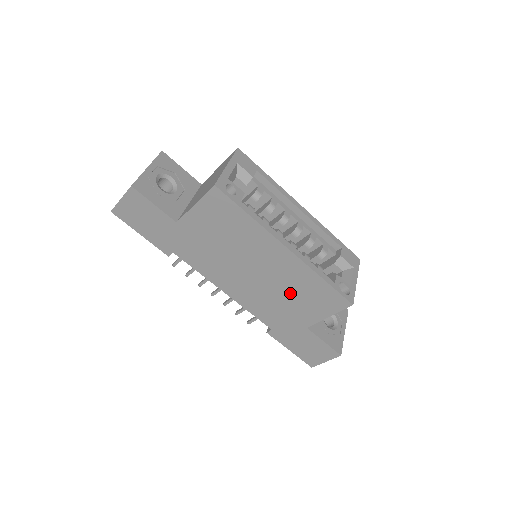
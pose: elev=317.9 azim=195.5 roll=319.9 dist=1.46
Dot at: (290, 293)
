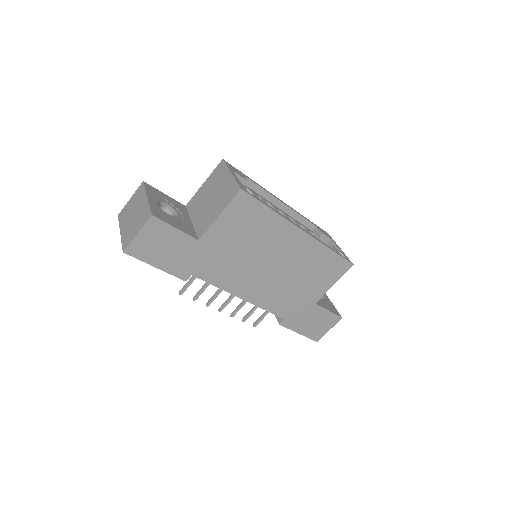
Dot at: (303, 274)
